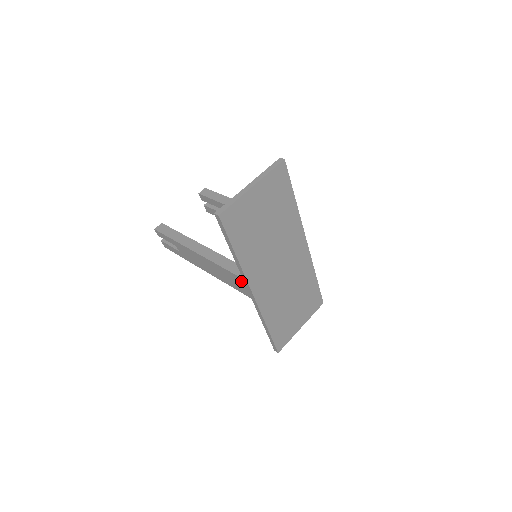
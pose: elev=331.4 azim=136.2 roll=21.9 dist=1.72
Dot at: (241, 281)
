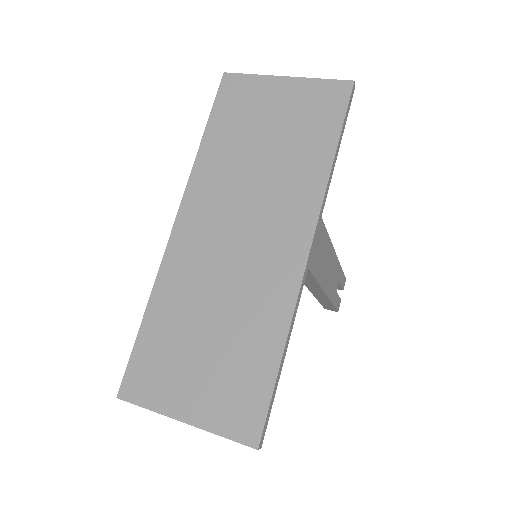
Dot at: occluded
